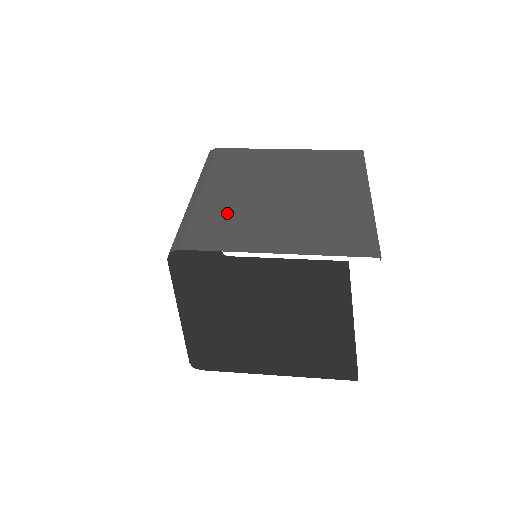
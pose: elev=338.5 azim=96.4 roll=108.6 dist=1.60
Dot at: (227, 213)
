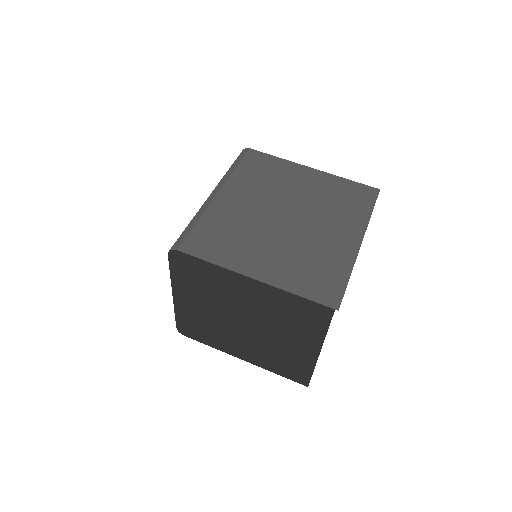
Dot at: (230, 224)
